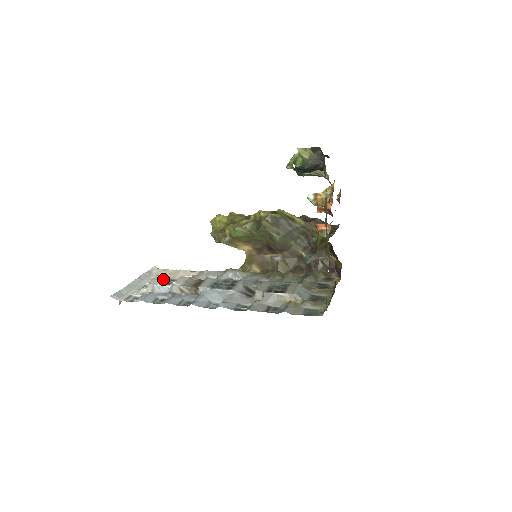
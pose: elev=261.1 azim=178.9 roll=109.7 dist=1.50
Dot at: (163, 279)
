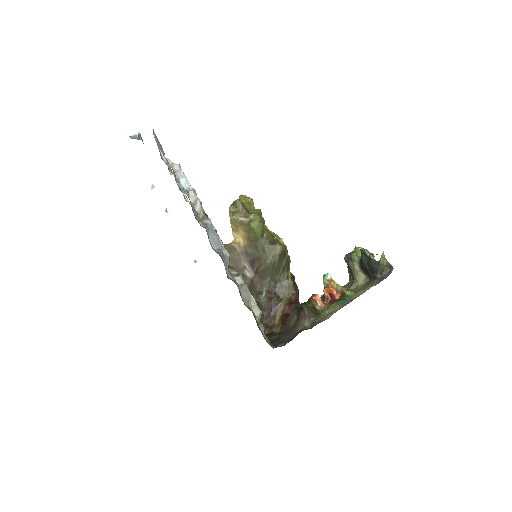
Dot at: occluded
